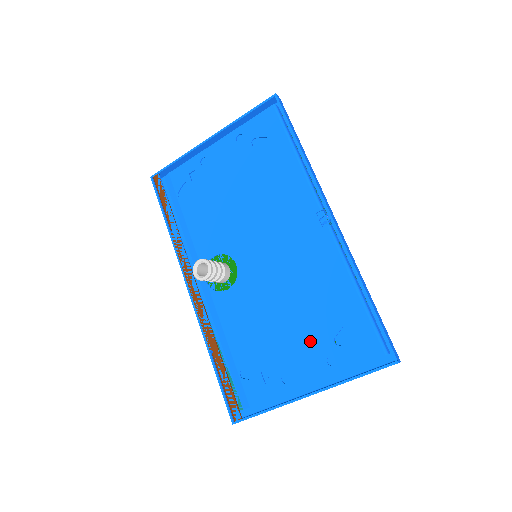
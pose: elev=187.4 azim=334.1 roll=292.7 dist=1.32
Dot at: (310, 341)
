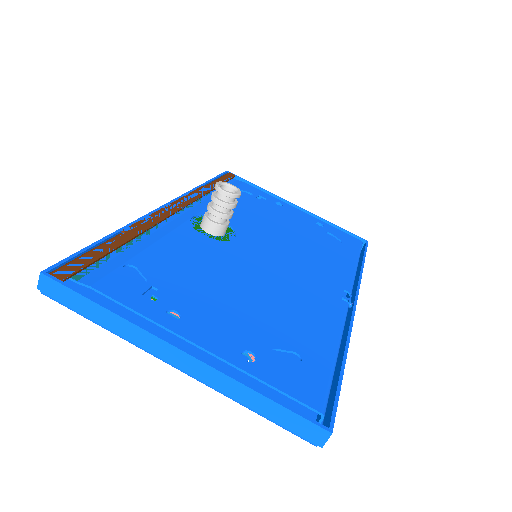
Dot at: (244, 325)
